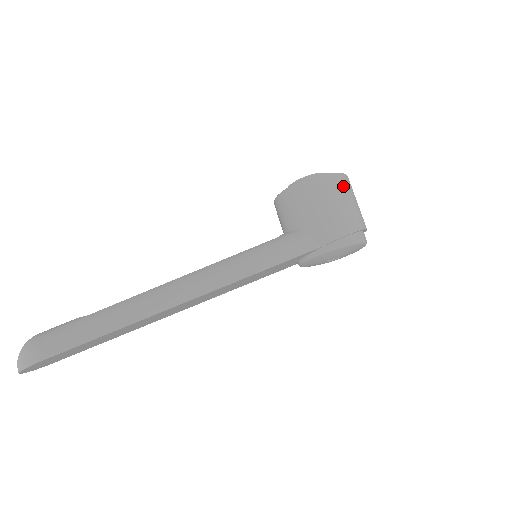
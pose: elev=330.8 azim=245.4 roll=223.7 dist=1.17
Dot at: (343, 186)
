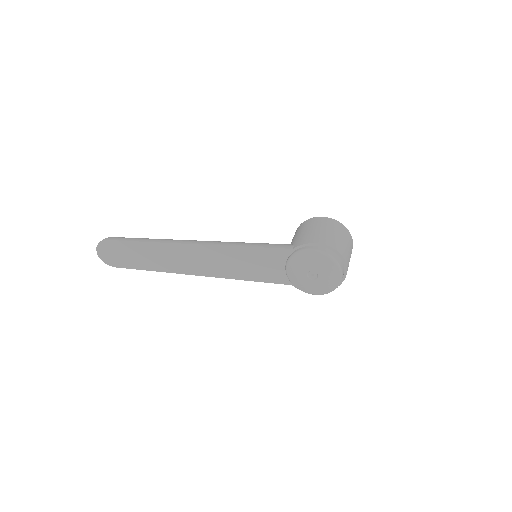
Dot at: (333, 225)
